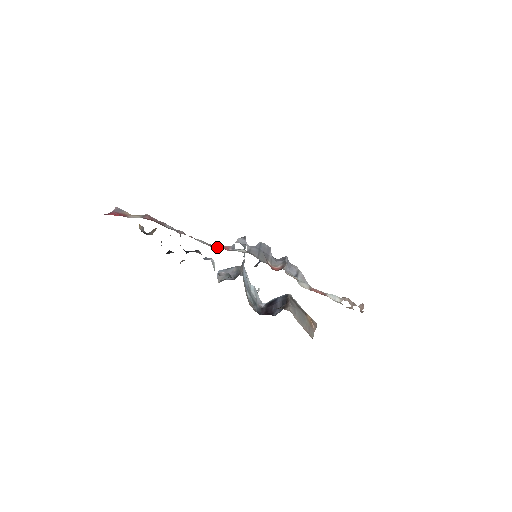
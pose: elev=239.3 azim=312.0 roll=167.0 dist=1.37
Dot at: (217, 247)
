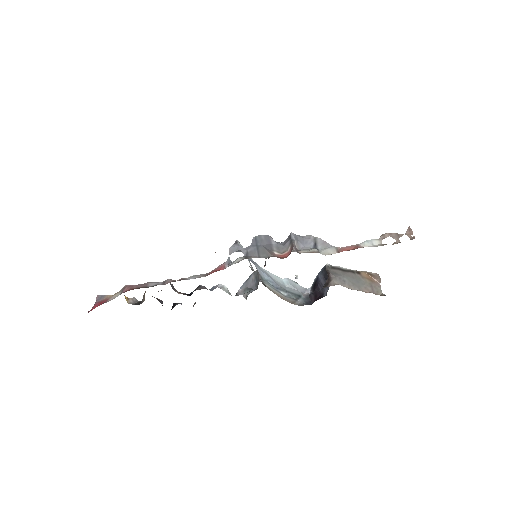
Dot at: occluded
